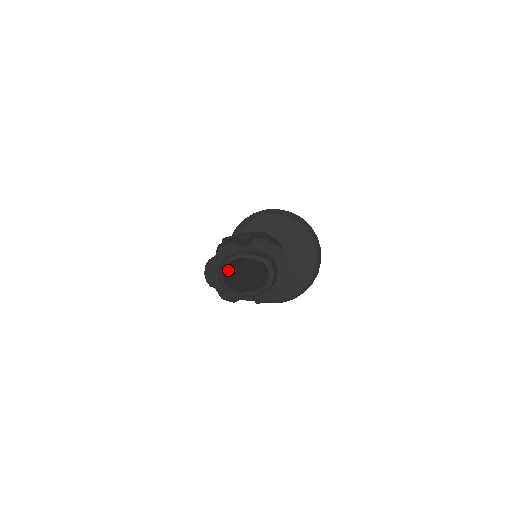
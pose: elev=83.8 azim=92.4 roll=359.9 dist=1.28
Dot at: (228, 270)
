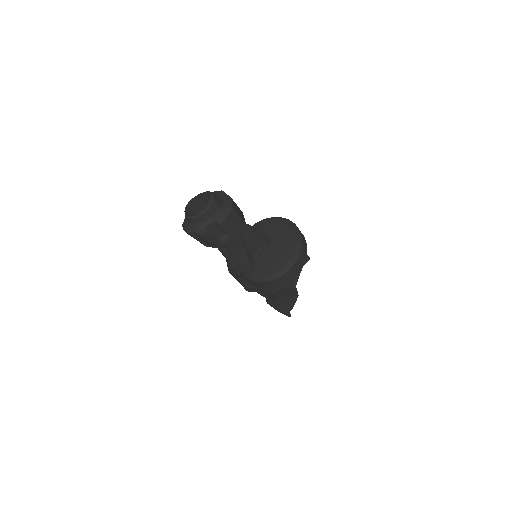
Dot at: occluded
